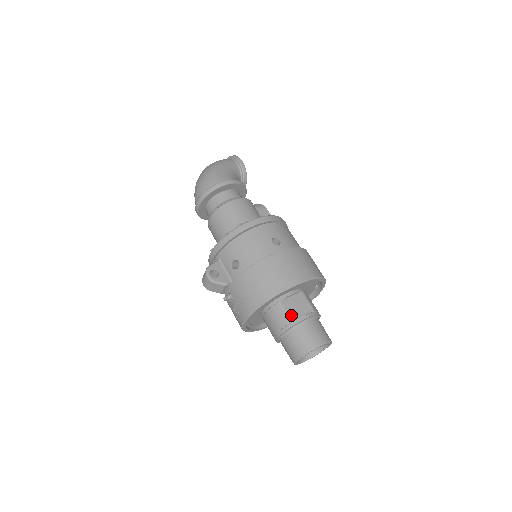
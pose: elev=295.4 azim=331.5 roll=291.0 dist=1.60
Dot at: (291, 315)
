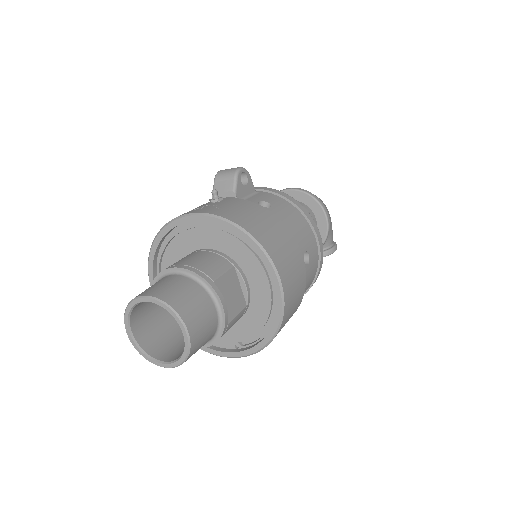
Dot at: (221, 281)
